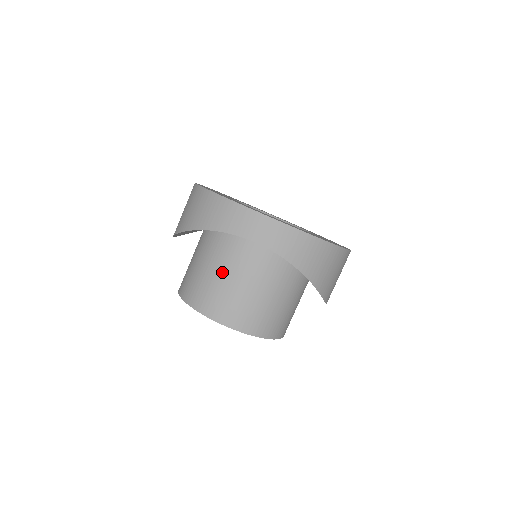
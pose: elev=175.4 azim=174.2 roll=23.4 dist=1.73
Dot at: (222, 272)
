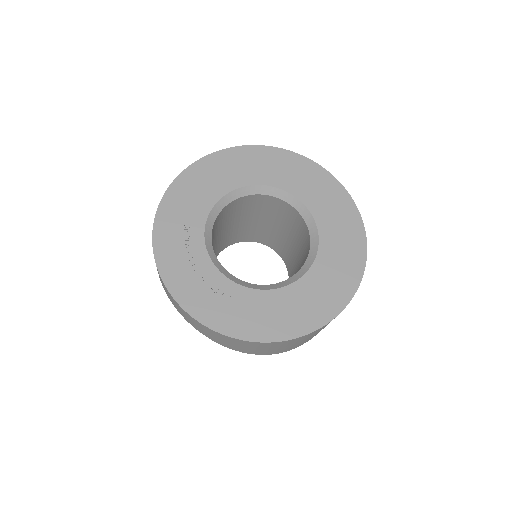
Dot at: occluded
